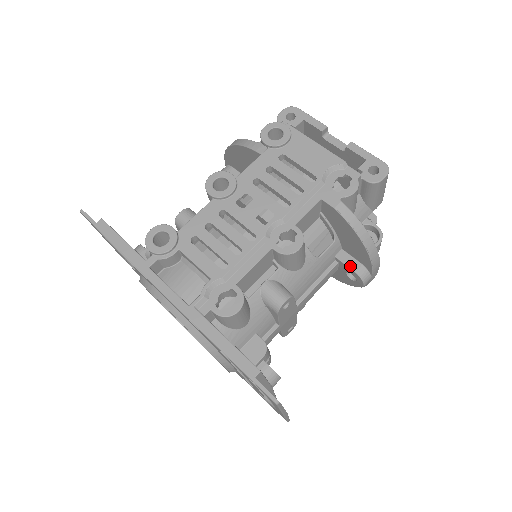
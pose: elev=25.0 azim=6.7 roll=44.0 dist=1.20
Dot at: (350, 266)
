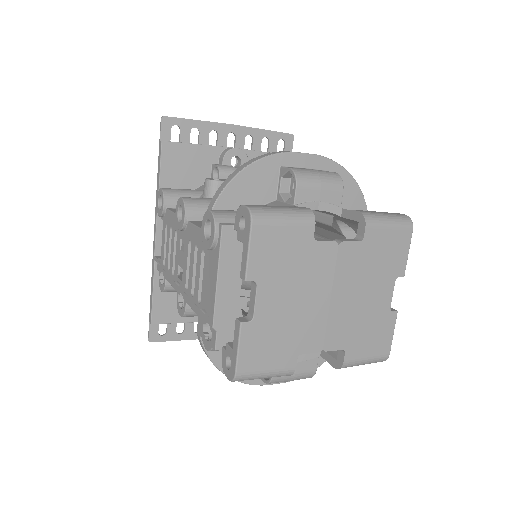
Dot at: occluded
